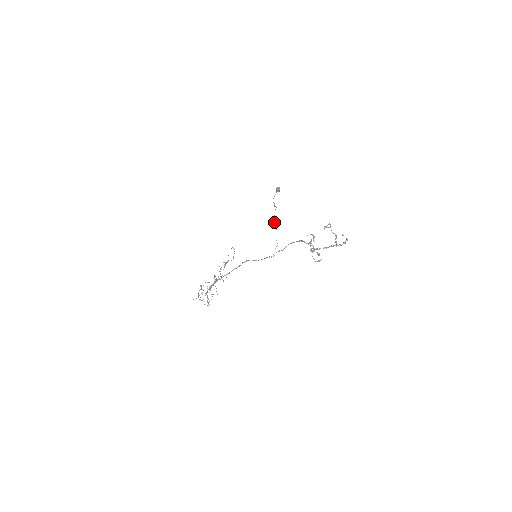
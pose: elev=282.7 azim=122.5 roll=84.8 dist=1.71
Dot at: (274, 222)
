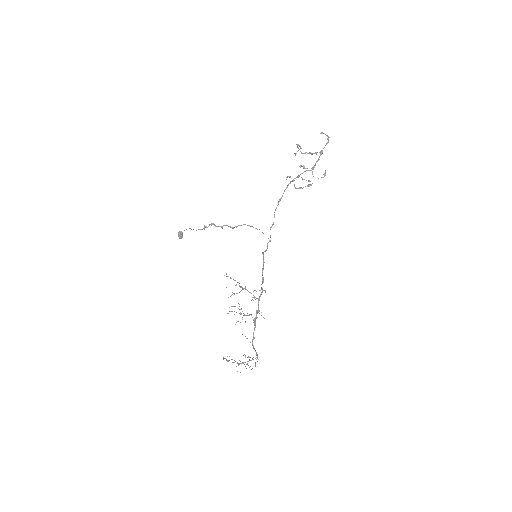
Dot at: (230, 227)
